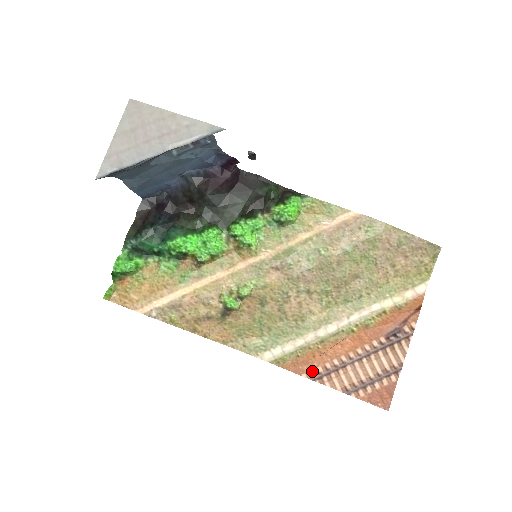
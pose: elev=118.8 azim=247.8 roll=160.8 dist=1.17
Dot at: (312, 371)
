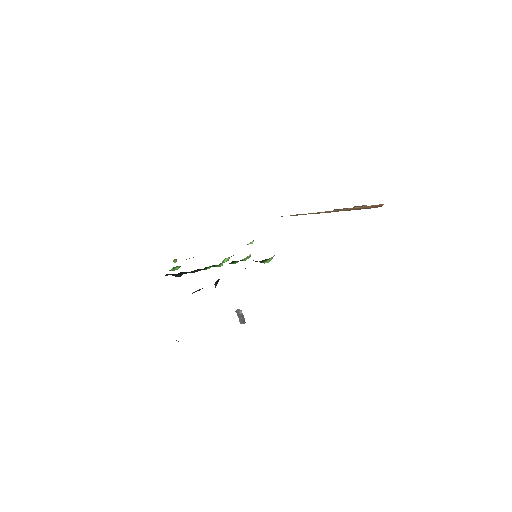
Dot at: occluded
